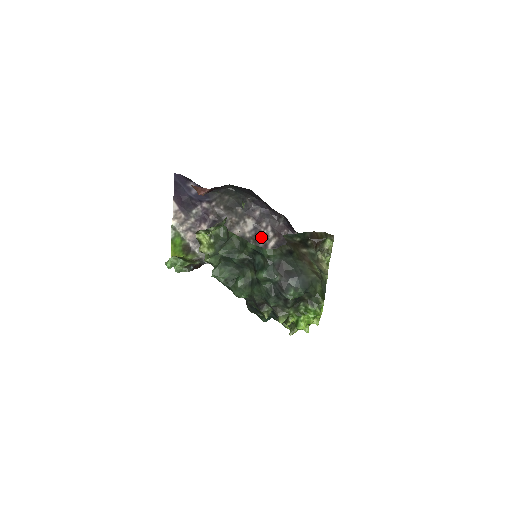
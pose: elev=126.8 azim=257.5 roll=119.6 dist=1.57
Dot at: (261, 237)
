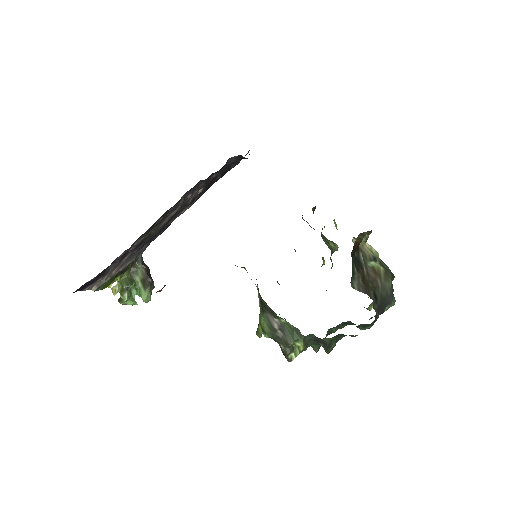
Dot at: (188, 200)
